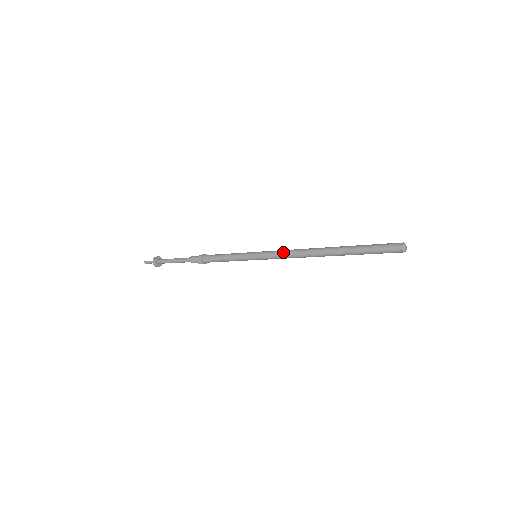
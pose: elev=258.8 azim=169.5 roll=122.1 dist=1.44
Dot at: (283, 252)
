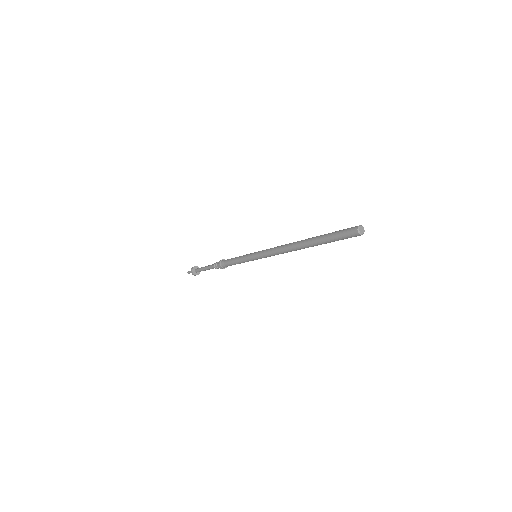
Dot at: (275, 247)
